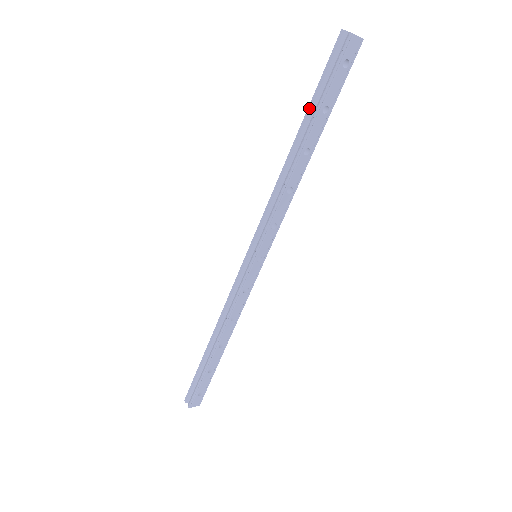
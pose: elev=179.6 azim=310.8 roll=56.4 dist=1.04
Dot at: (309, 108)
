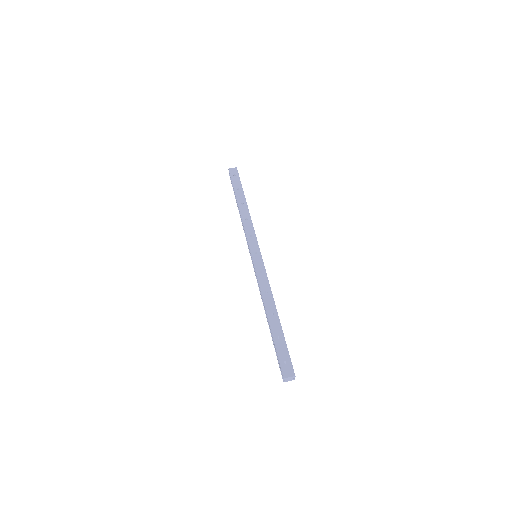
Dot at: (272, 337)
